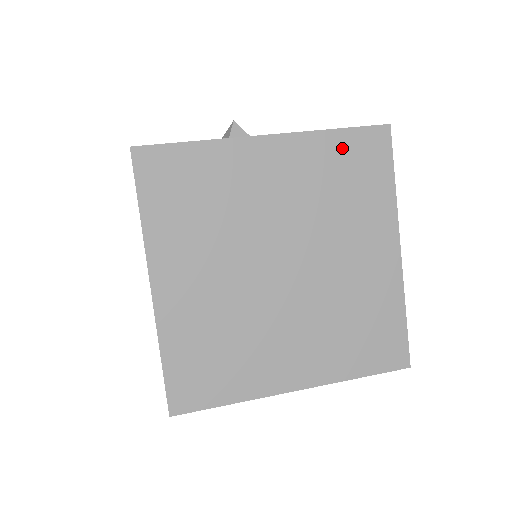
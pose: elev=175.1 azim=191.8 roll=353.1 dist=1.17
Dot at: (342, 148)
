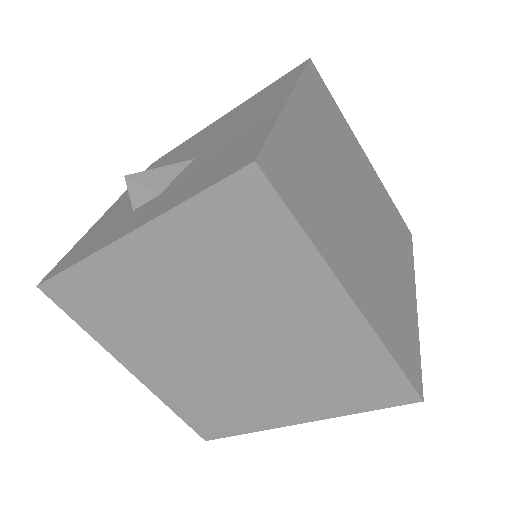
Dot at: (210, 217)
